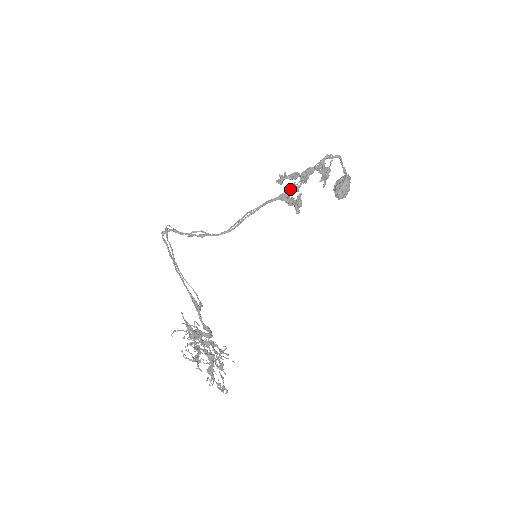
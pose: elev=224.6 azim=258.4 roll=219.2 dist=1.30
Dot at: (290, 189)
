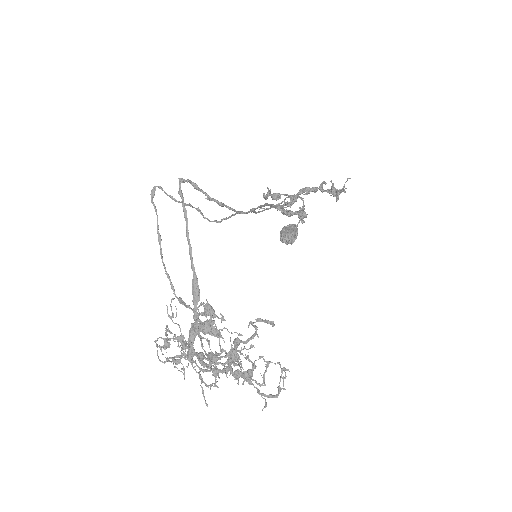
Dot at: (285, 202)
